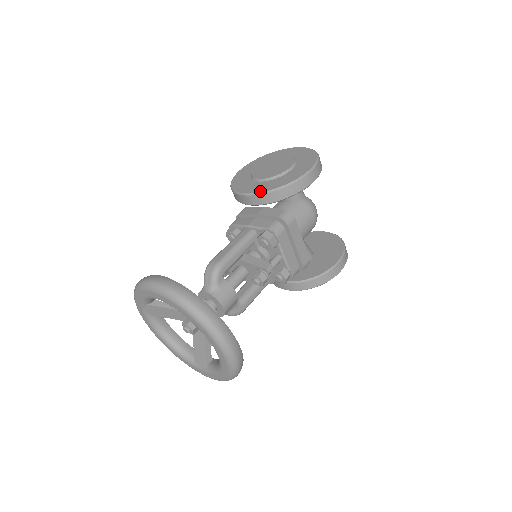
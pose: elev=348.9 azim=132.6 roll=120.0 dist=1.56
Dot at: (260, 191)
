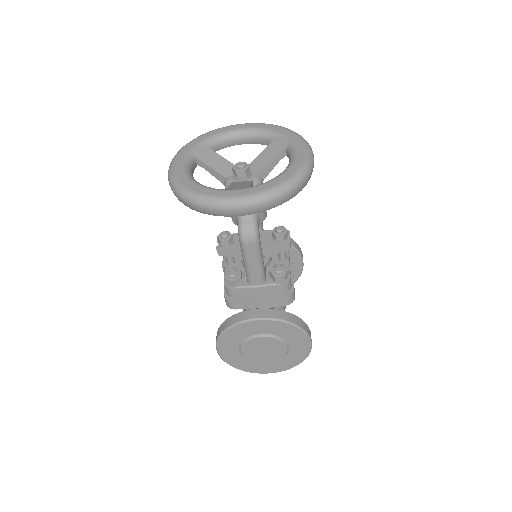
Dot at: occluded
